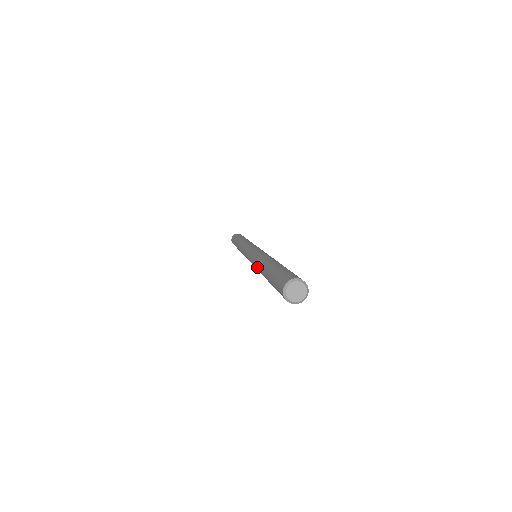
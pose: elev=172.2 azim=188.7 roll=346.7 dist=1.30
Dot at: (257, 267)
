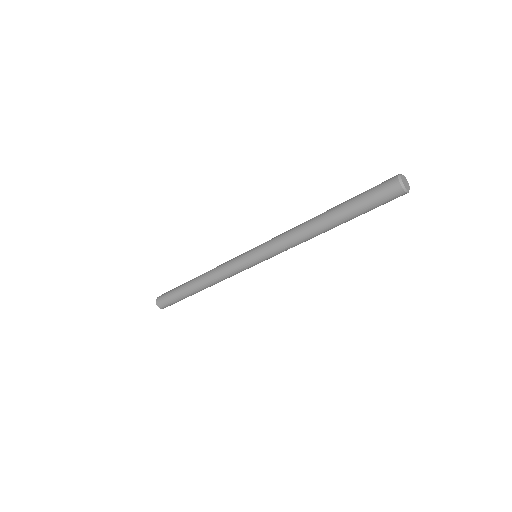
Dot at: (297, 231)
